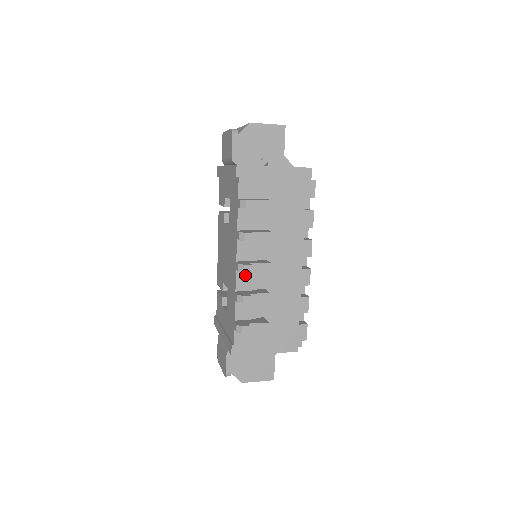
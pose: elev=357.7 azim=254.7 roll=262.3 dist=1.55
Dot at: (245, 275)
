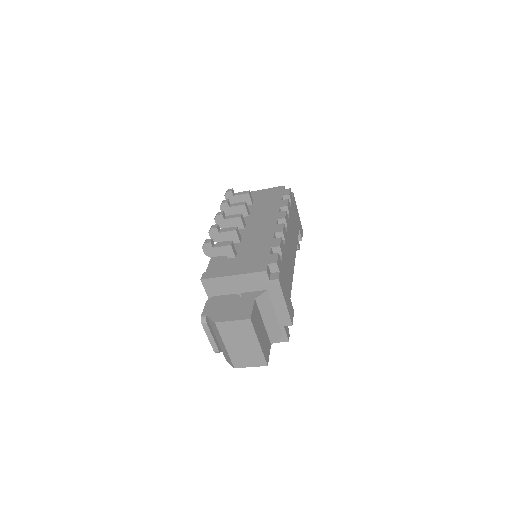
Dot at: occluded
